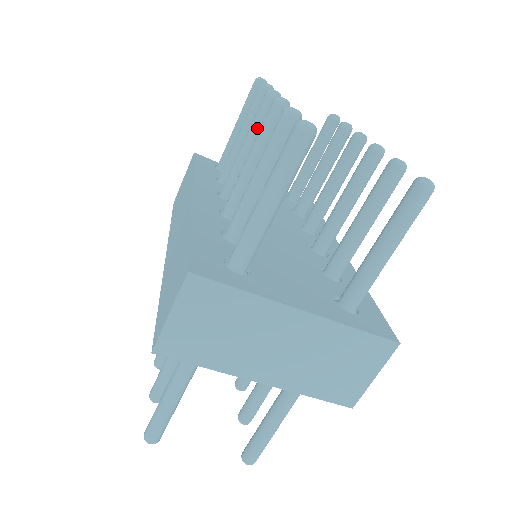
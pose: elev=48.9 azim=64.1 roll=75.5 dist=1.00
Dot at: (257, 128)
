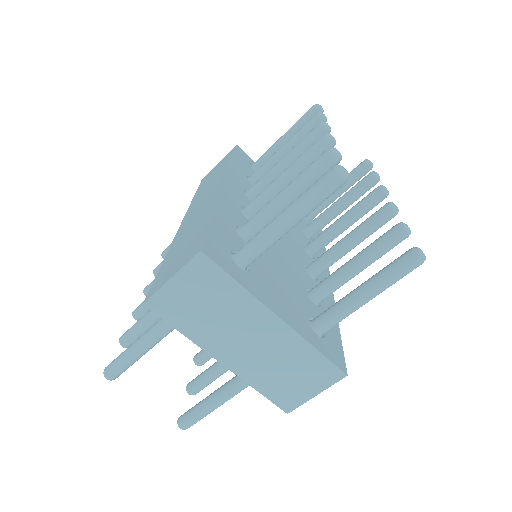
Dot at: (300, 150)
